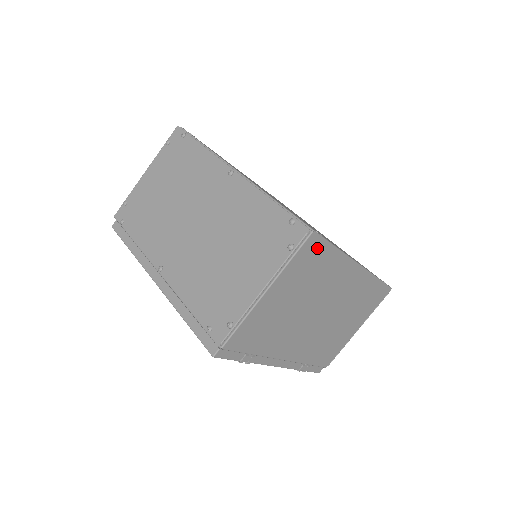
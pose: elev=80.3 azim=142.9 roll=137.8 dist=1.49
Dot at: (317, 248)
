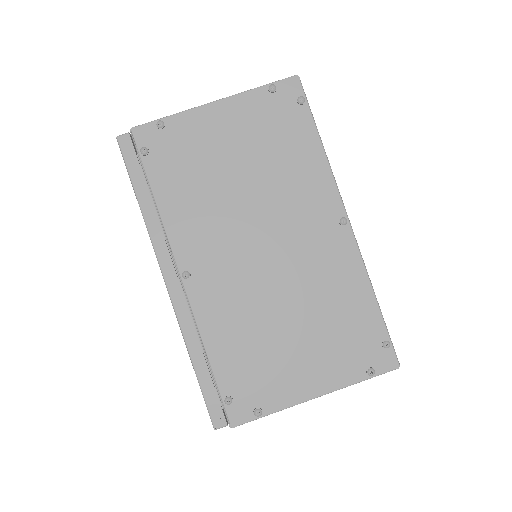
Dot at: occluded
